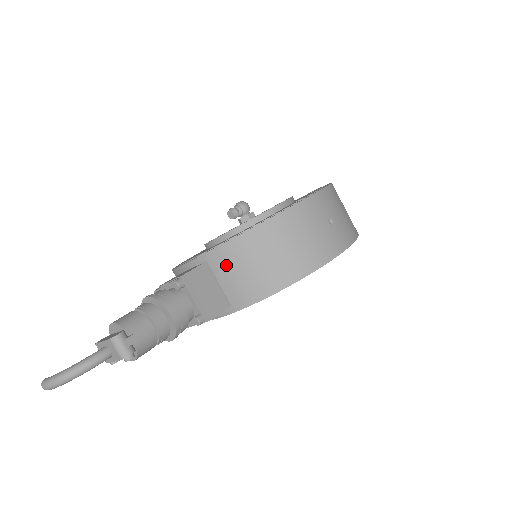
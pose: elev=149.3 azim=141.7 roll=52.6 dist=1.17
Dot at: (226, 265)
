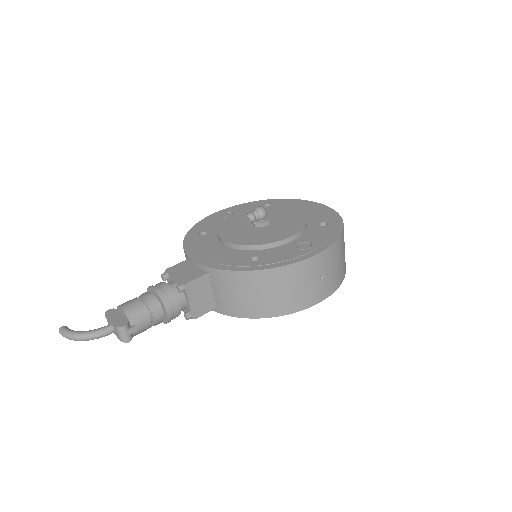
Dot at: (224, 284)
